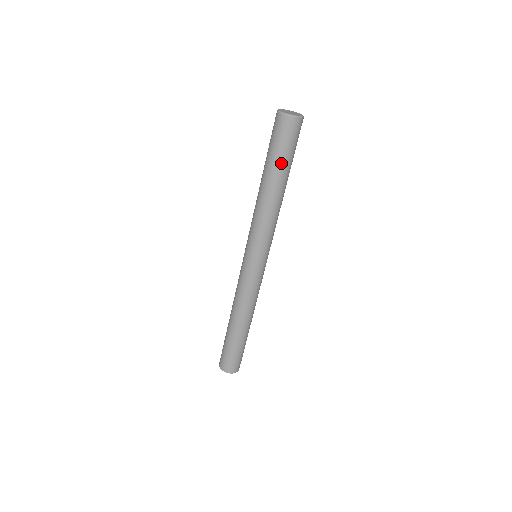
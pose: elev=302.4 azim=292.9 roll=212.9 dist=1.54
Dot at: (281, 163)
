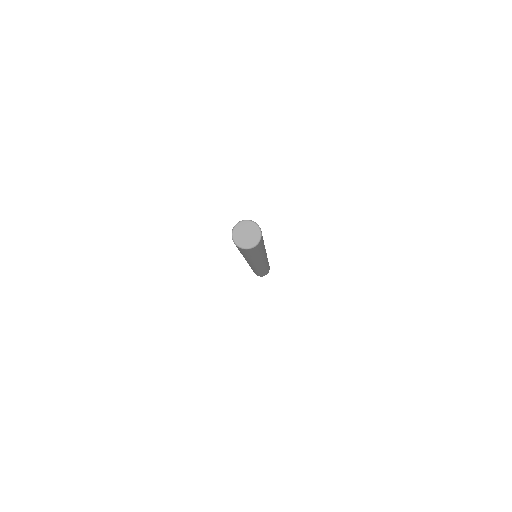
Dot at: (248, 255)
